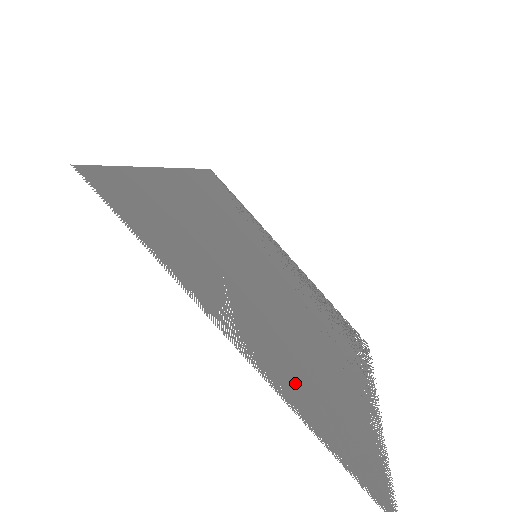
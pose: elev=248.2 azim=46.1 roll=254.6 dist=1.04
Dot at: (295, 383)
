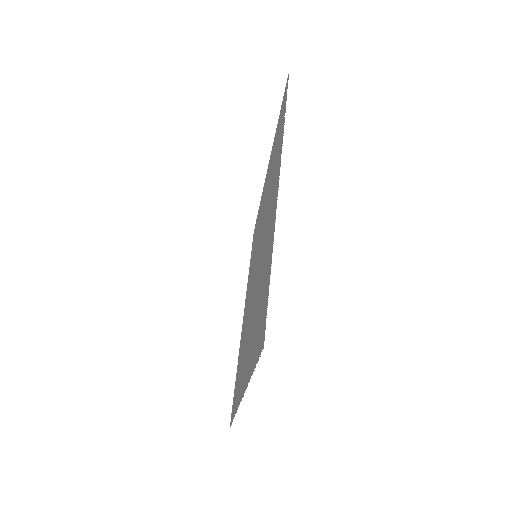
Dot at: occluded
